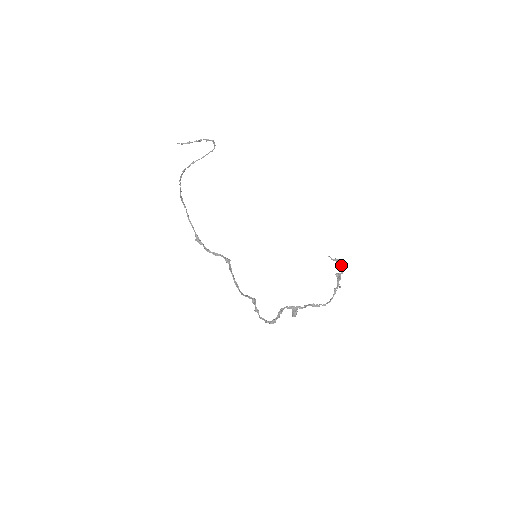
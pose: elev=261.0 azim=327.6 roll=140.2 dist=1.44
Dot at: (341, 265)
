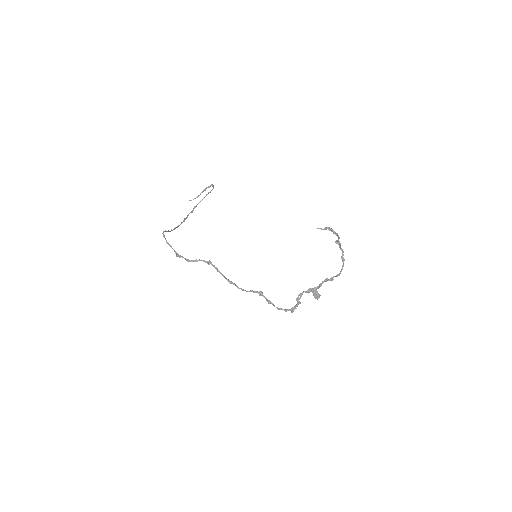
Dot at: (333, 231)
